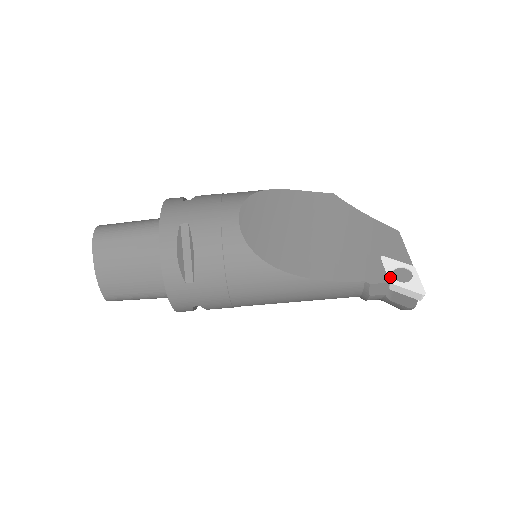
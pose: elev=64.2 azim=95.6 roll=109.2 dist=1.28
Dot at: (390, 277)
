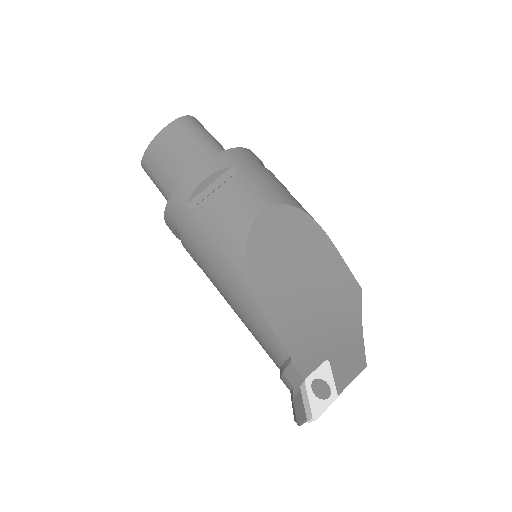
Dot at: (311, 378)
